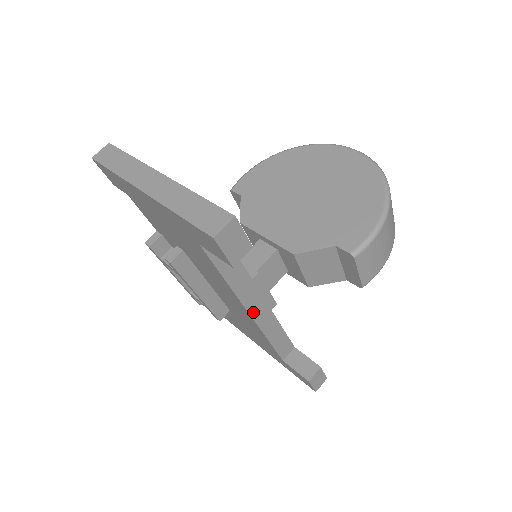
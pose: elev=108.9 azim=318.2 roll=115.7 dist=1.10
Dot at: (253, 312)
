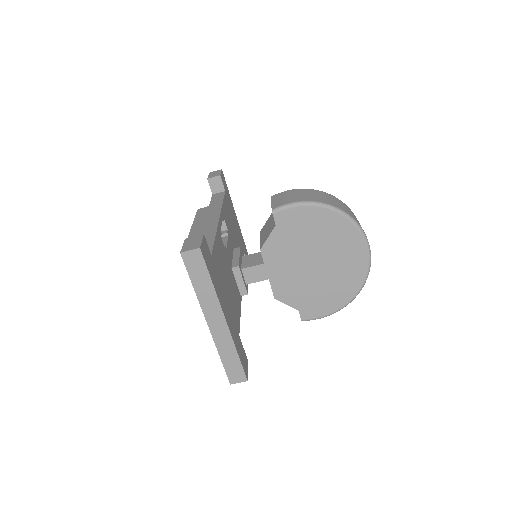
Dot at: occluded
